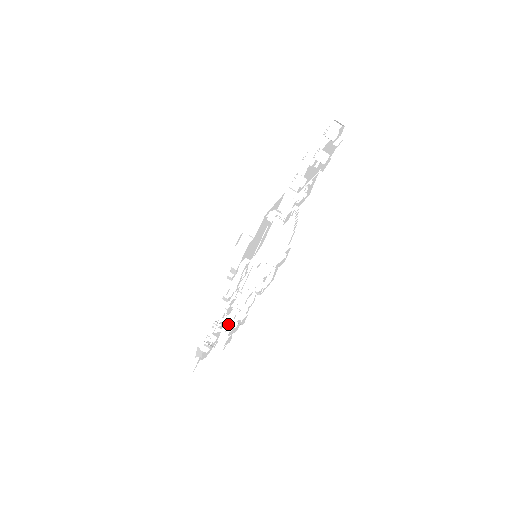
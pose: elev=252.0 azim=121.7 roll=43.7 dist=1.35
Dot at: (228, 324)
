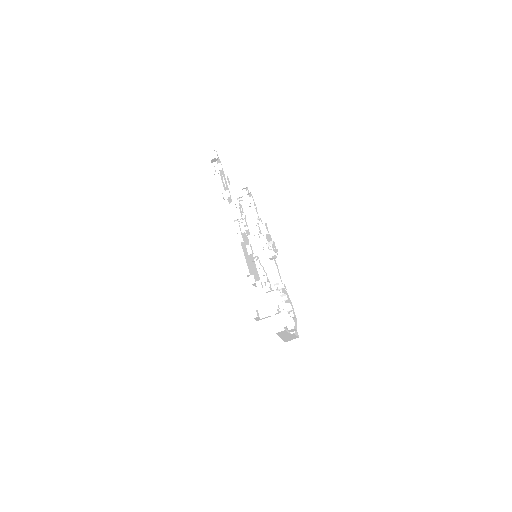
Dot at: (268, 252)
